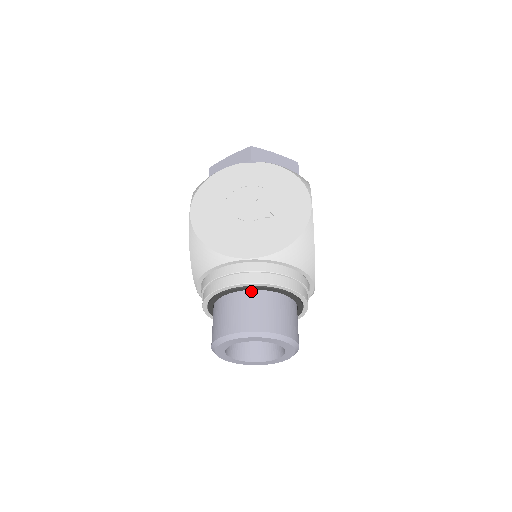
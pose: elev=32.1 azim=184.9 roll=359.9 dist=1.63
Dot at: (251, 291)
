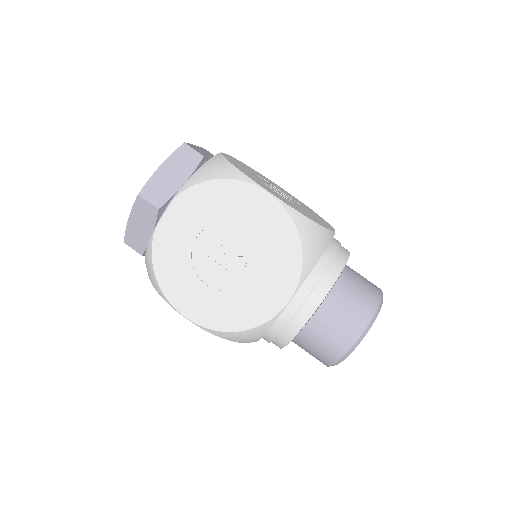
Dot at: (314, 314)
